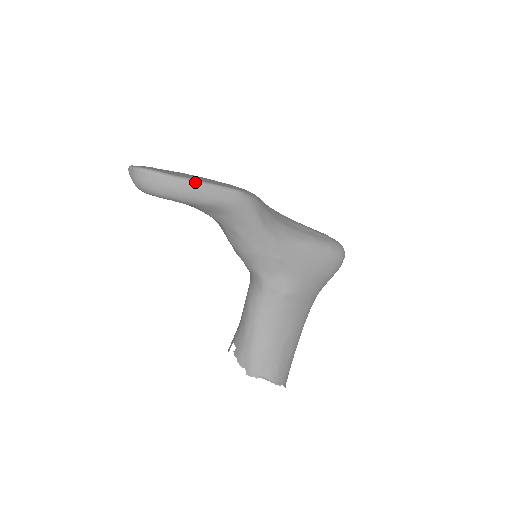
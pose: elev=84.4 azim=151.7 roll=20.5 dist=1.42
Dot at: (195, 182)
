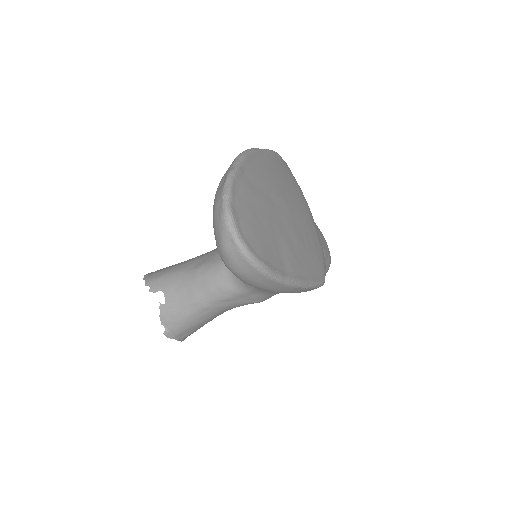
Dot at: (298, 287)
